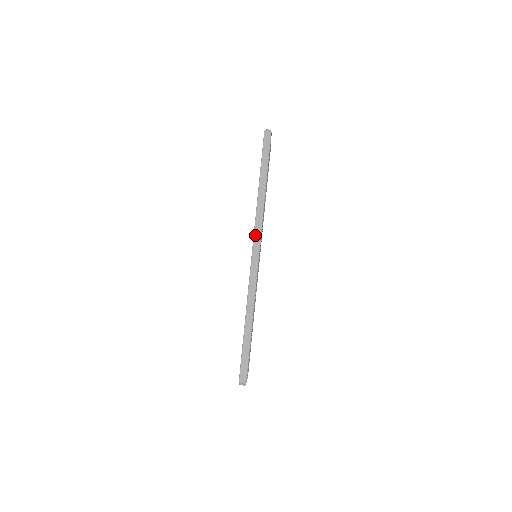
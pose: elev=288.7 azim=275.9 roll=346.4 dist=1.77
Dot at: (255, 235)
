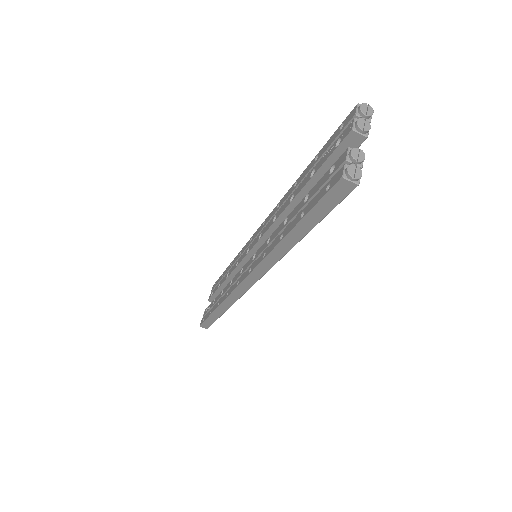
Dot at: (254, 272)
